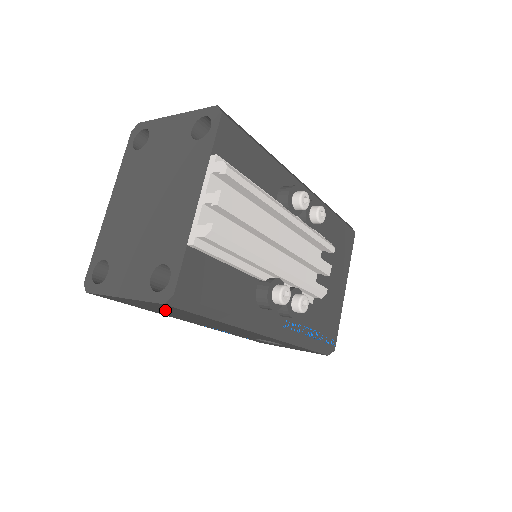
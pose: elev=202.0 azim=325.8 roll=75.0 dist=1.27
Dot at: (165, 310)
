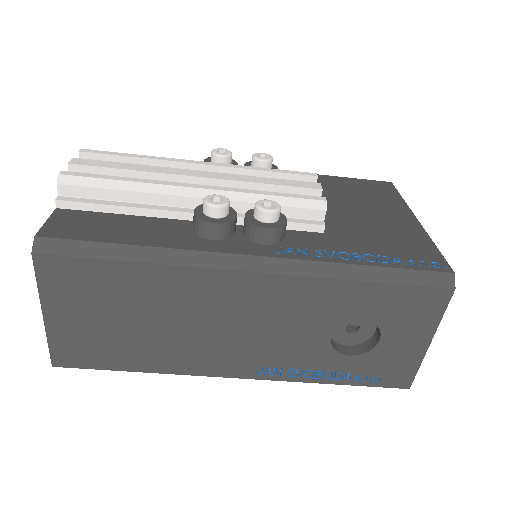
Dot at: (108, 314)
